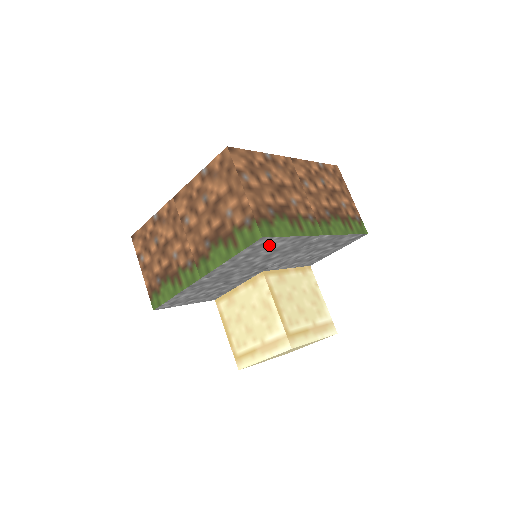
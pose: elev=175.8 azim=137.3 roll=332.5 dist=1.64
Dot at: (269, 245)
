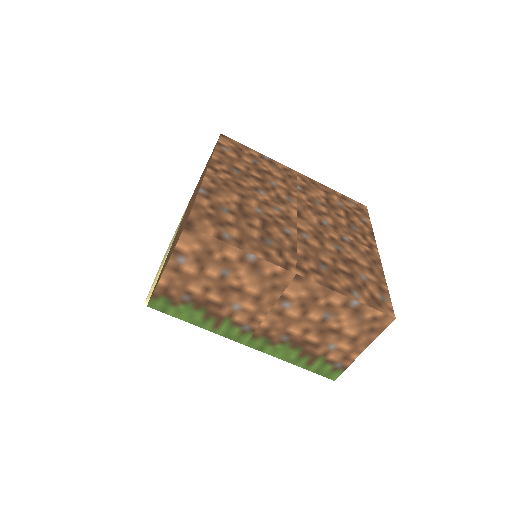
Dot at: occluded
